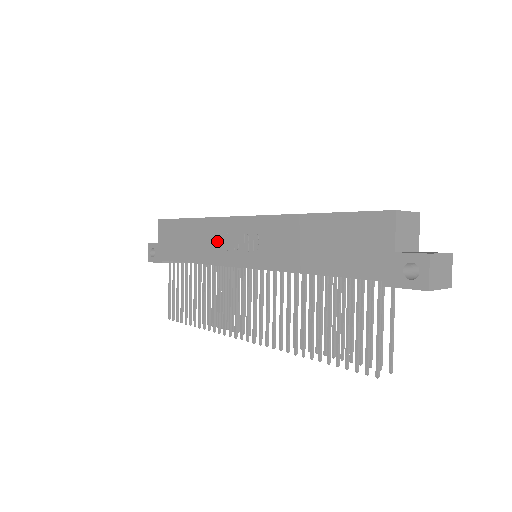
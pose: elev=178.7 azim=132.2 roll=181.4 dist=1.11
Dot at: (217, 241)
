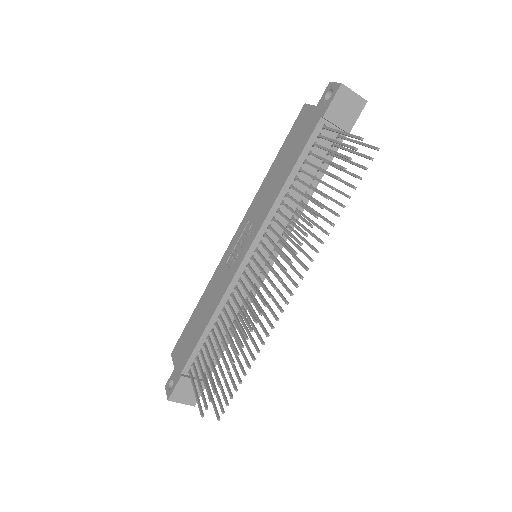
Dot at: (221, 278)
